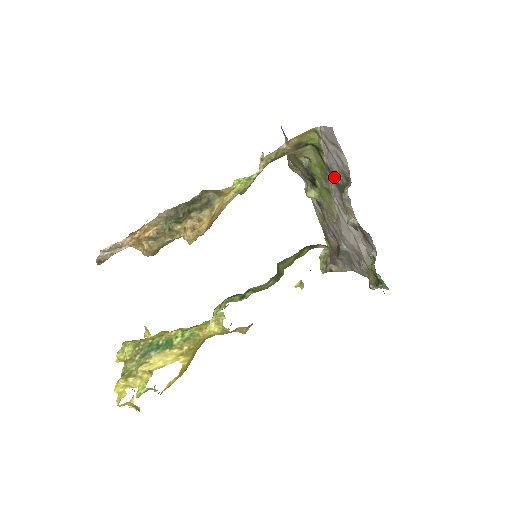
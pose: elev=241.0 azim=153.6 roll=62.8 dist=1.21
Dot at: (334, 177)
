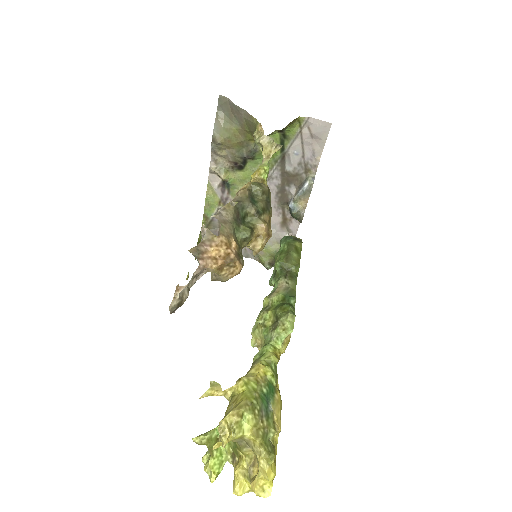
Dot at: (286, 166)
